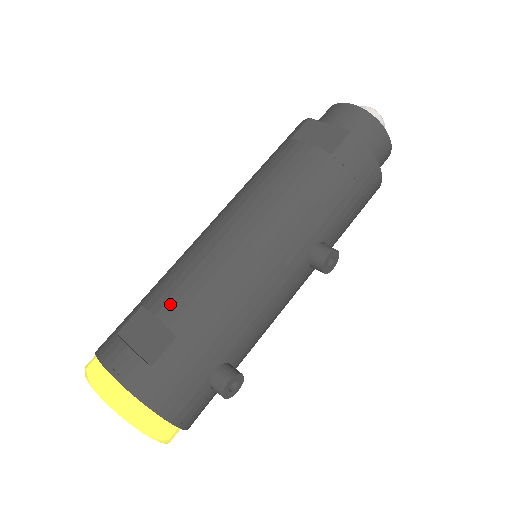
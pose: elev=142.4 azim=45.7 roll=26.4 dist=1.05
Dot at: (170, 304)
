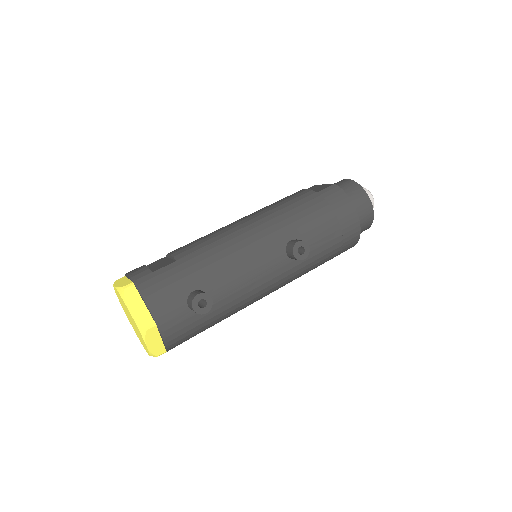
Dot at: (181, 249)
